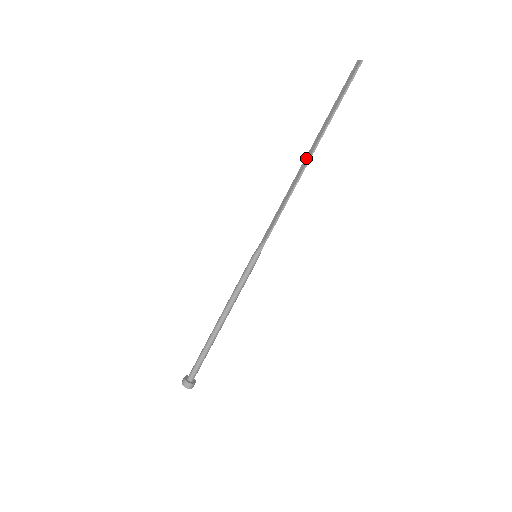
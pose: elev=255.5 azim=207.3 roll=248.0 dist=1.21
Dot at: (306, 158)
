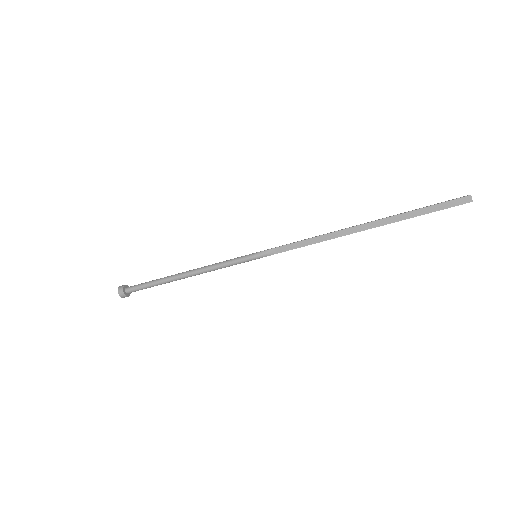
Dot at: (361, 227)
